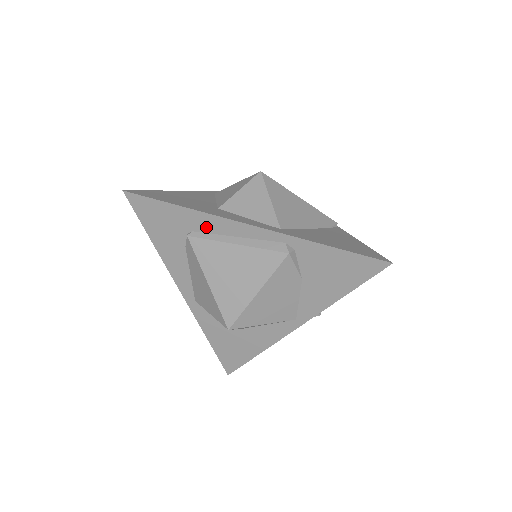
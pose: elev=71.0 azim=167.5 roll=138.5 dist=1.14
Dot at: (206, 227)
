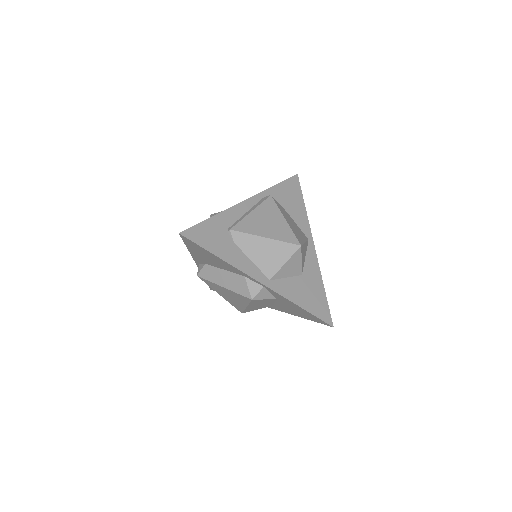
Dot at: (231, 219)
